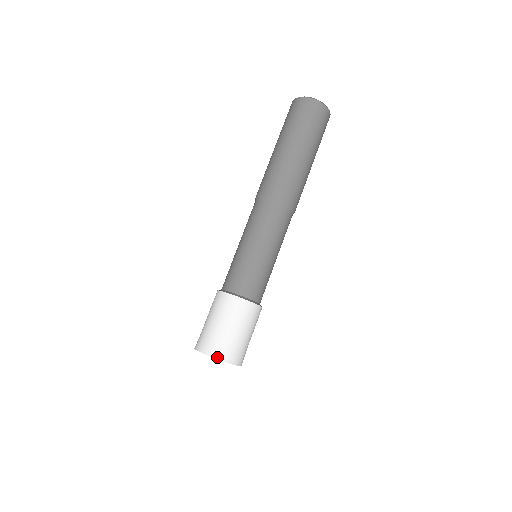
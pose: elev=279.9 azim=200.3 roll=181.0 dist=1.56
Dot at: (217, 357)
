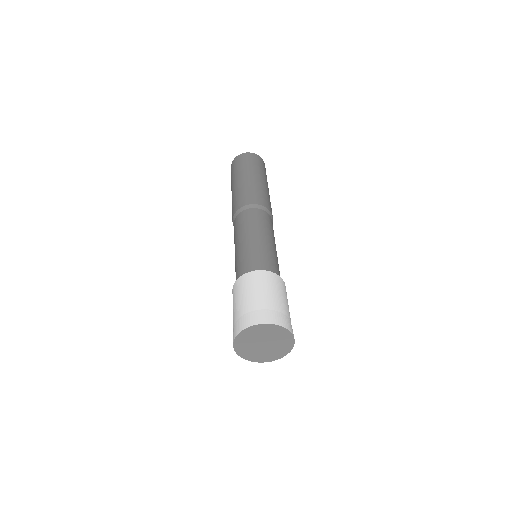
Dot at: (282, 325)
